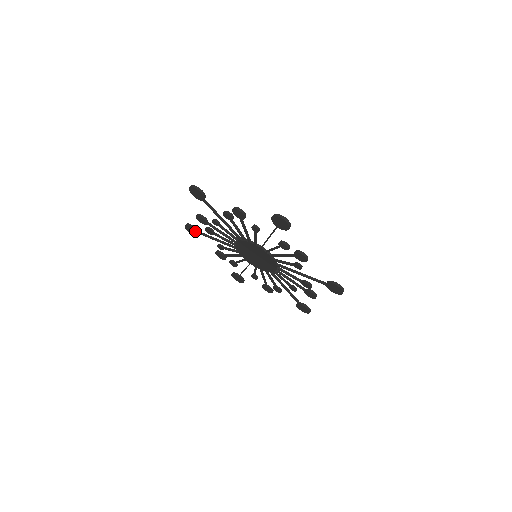
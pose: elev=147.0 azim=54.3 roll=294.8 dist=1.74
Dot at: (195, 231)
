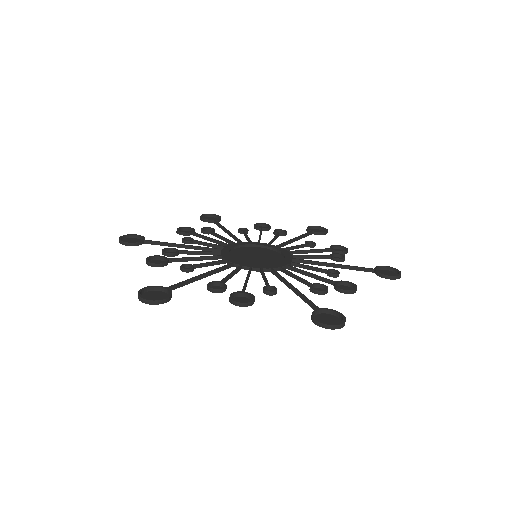
Dot at: (140, 244)
